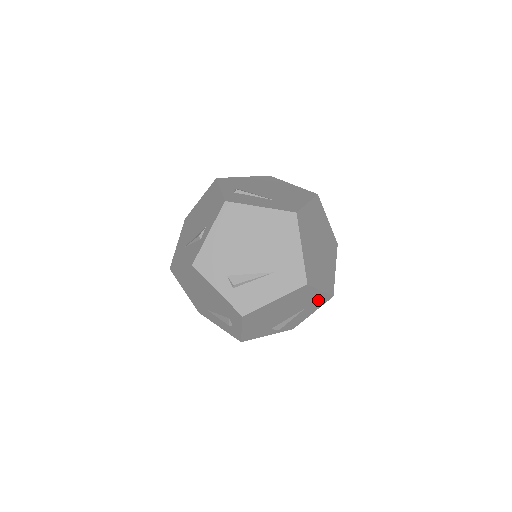
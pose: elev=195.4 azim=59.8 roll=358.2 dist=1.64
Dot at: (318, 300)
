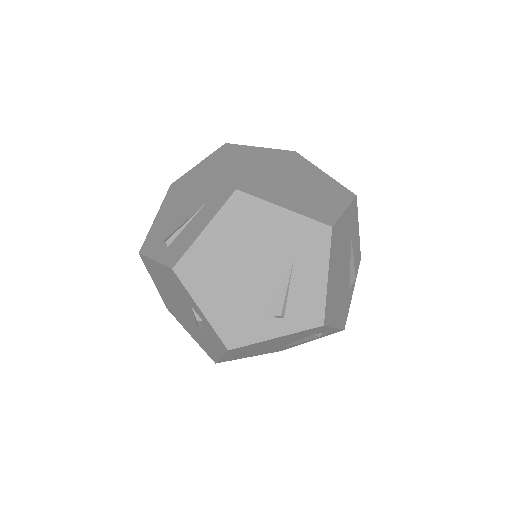
Dot at: (304, 236)
